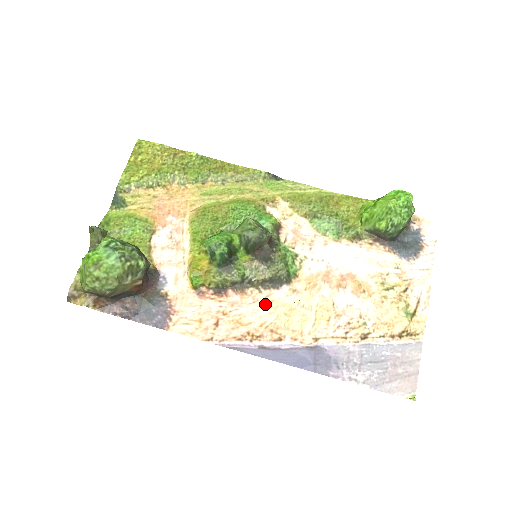
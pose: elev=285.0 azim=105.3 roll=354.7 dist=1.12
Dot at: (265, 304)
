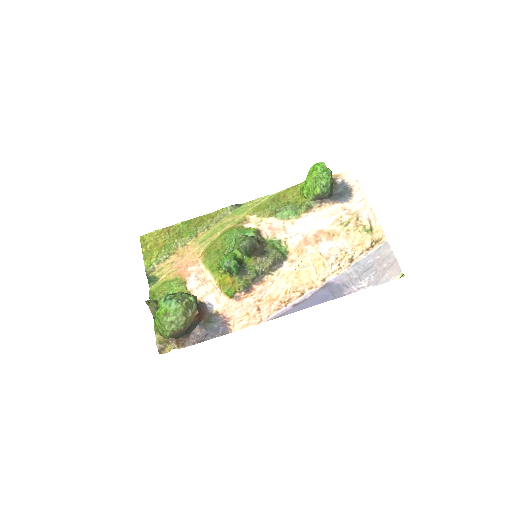
Dot at: (280, 280)
